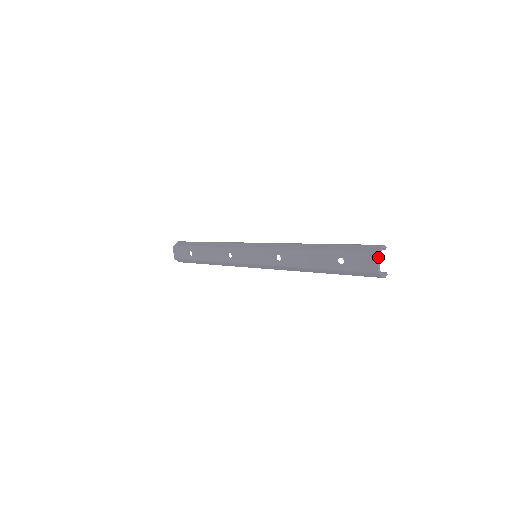
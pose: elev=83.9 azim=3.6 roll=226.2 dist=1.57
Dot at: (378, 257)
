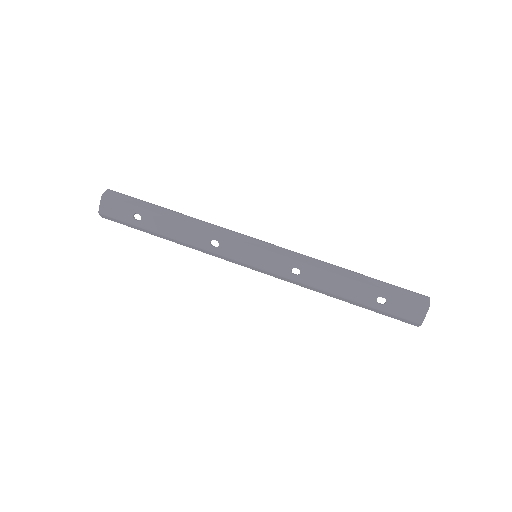
Dot at: occluded
